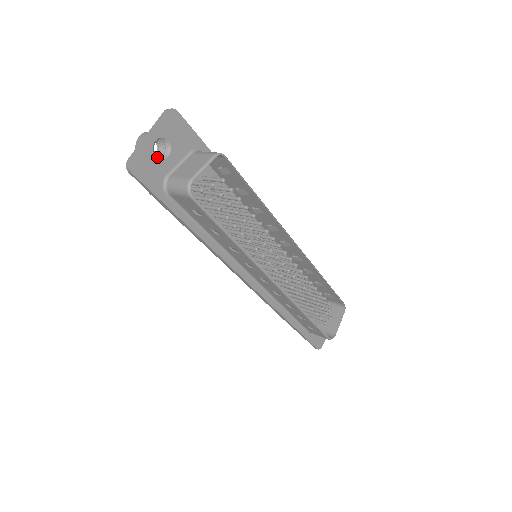
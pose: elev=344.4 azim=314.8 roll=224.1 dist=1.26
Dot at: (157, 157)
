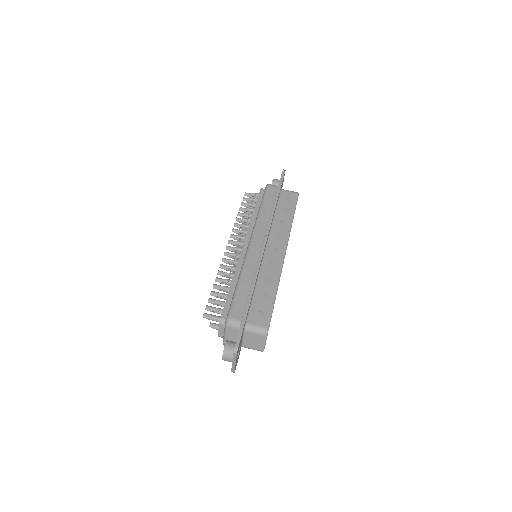
Dot at: occluded
